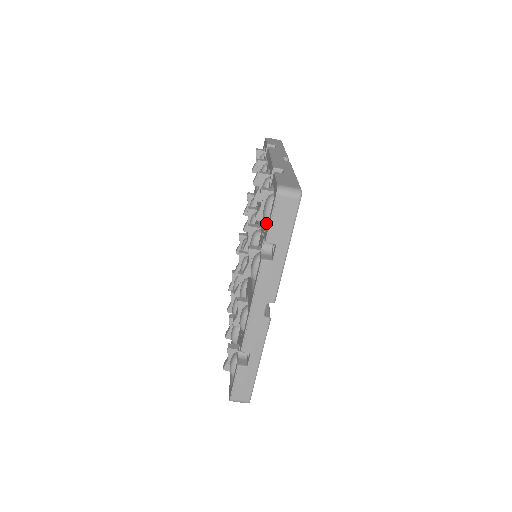
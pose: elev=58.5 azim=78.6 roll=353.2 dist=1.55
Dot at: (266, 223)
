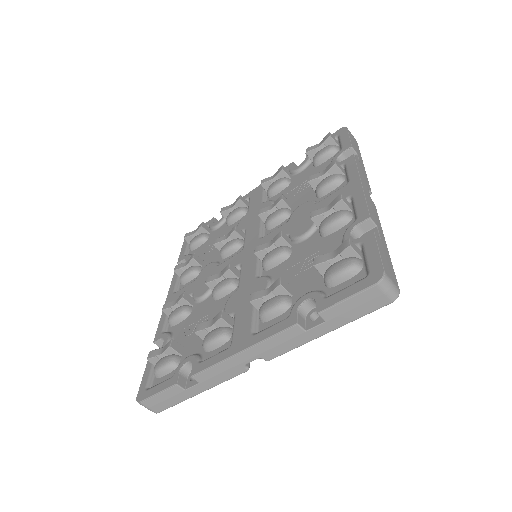
Dot at: (326, 282)
